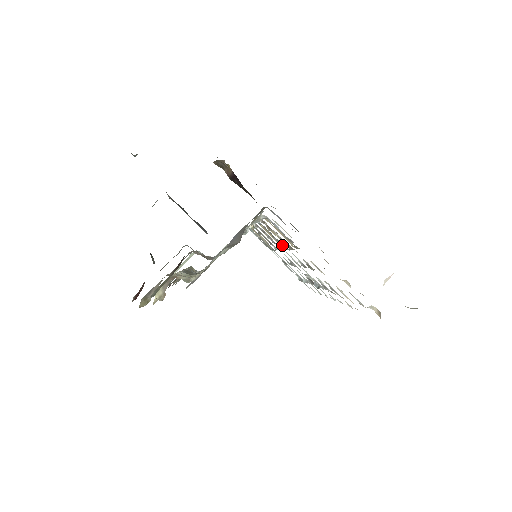
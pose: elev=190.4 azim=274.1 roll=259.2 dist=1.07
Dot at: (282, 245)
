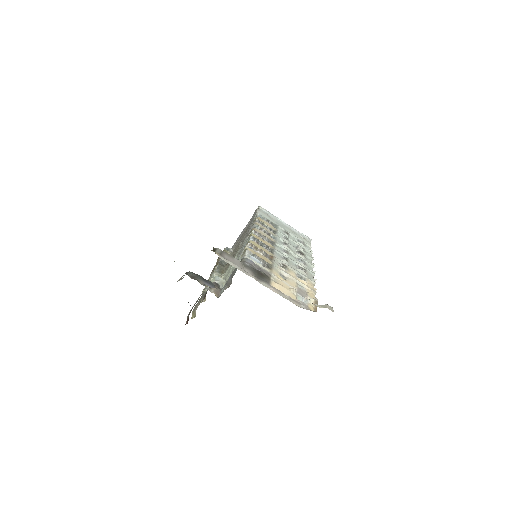
Dot at: (270, 248)
